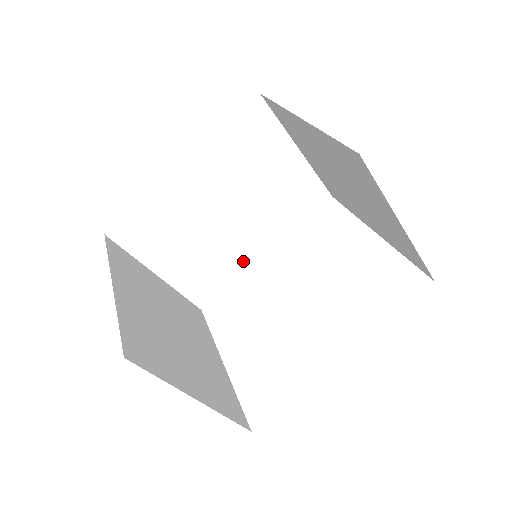
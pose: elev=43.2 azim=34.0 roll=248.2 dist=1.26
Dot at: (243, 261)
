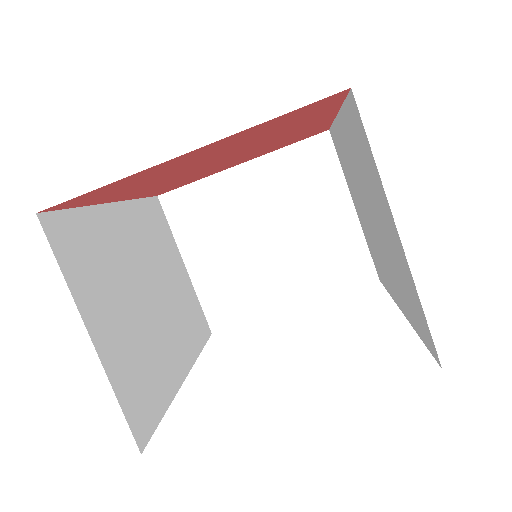
Dot at: (170, 375)
